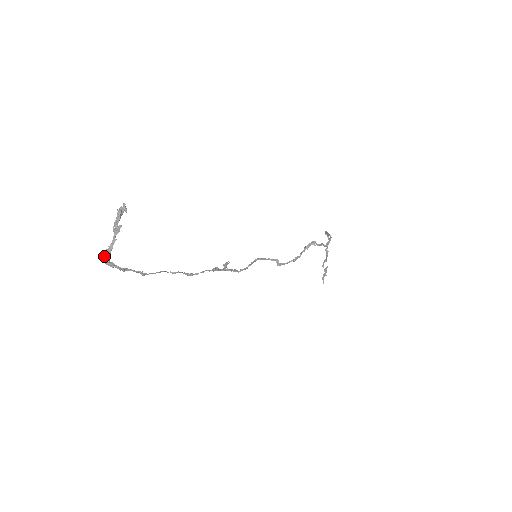
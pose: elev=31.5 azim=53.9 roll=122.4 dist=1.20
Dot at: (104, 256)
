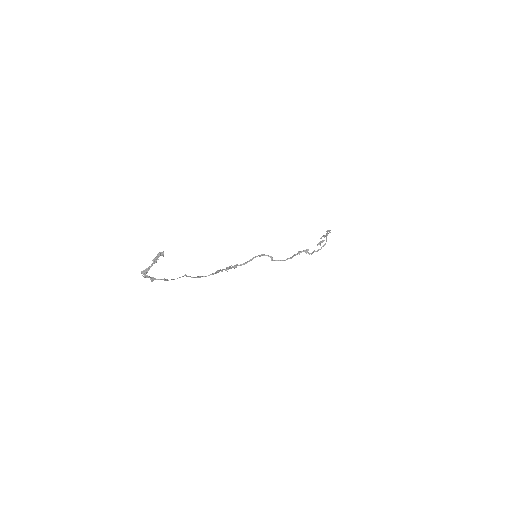
Dot at: (143, 273)
